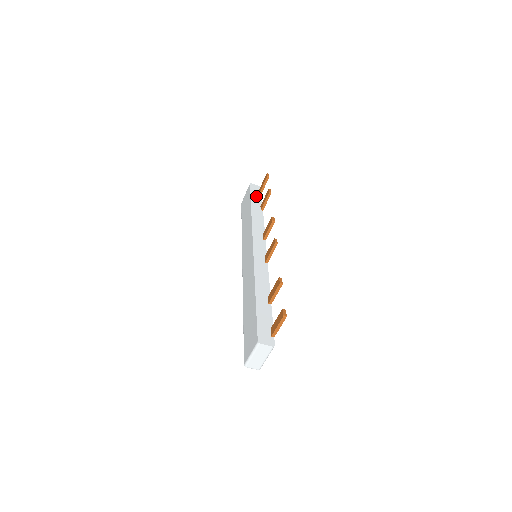
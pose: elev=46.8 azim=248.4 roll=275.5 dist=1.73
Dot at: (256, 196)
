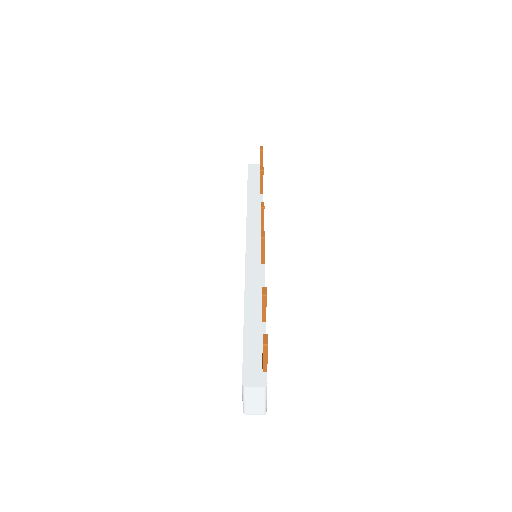
Dot at: (255, 178)
